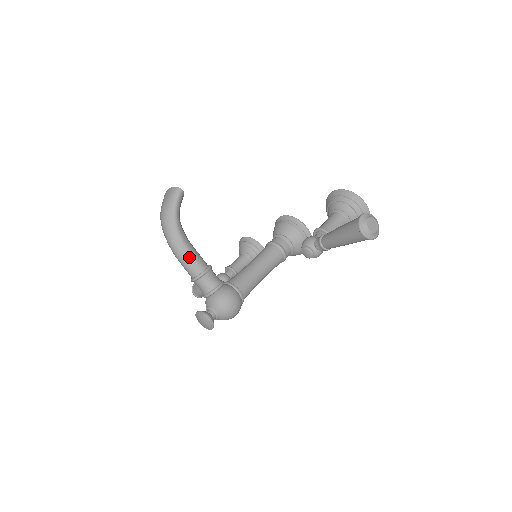
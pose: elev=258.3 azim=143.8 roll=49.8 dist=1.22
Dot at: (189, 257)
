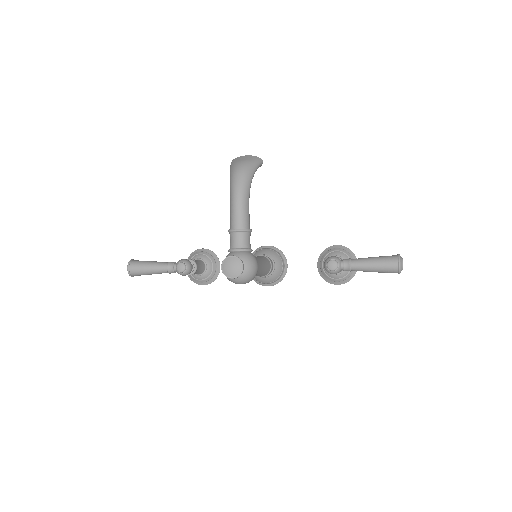
Dot at: (247, 210)
